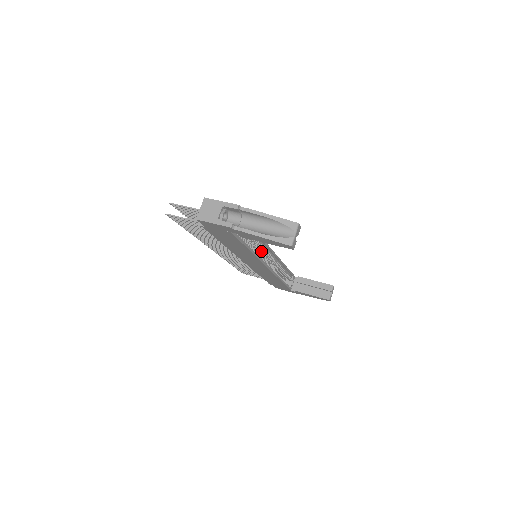
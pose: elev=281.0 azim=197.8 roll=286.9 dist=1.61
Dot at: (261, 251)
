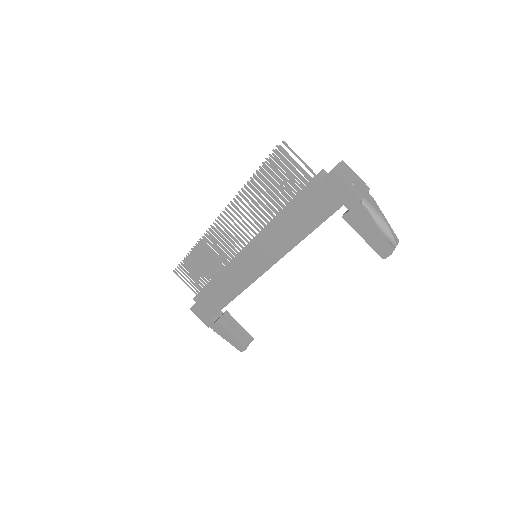
Dot at: occluded
